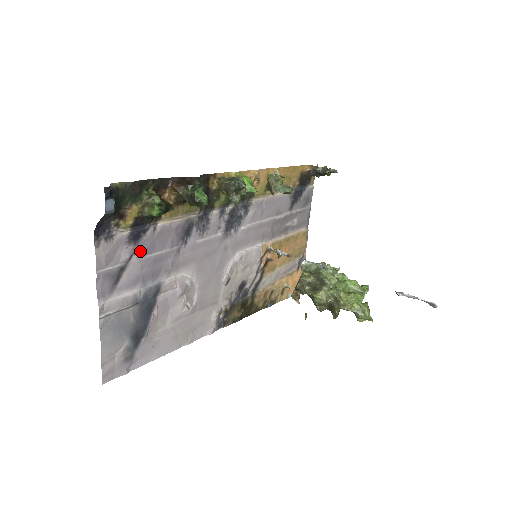
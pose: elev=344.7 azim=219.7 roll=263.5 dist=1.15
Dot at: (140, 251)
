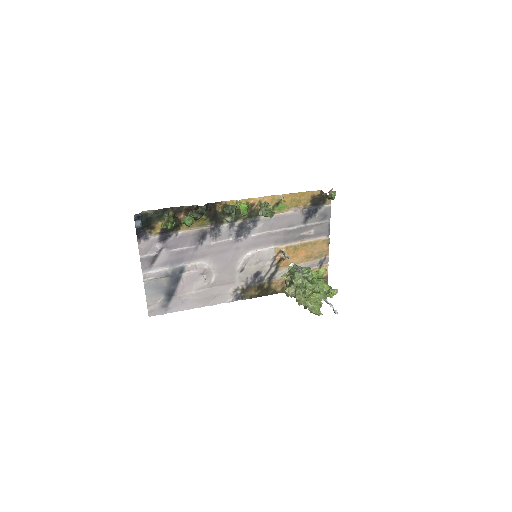
Dot at: (167, 247)
